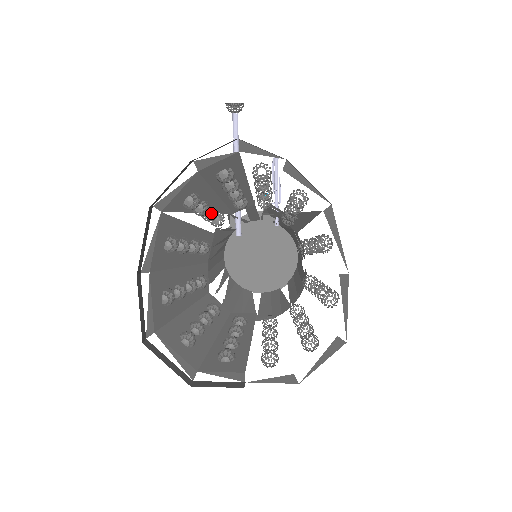
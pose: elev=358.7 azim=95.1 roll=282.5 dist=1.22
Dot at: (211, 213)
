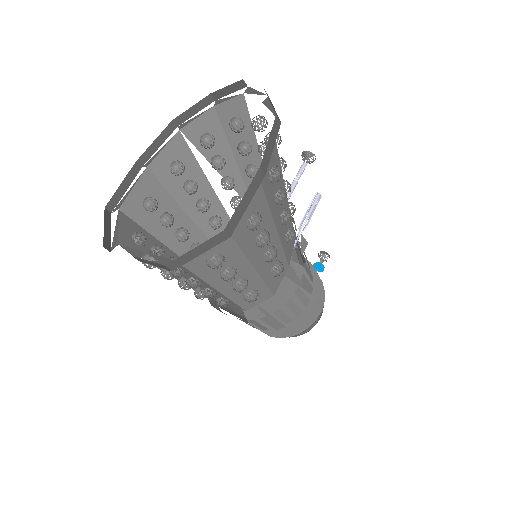
Dot at: (227, 178)
